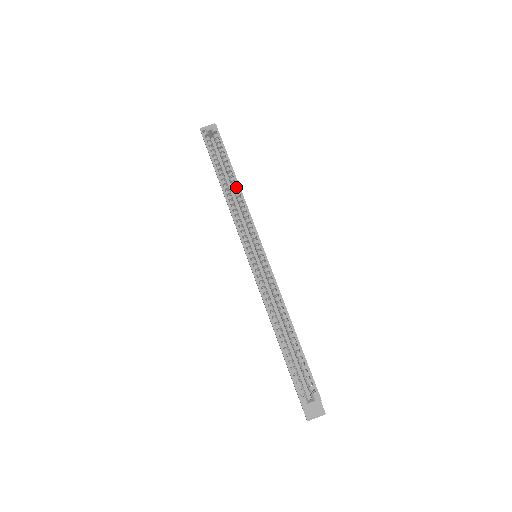
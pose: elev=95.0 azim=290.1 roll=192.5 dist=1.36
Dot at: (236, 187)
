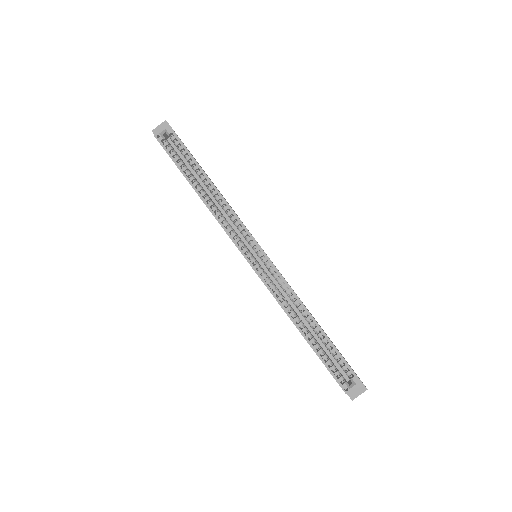
Dot at: (213, 189)
